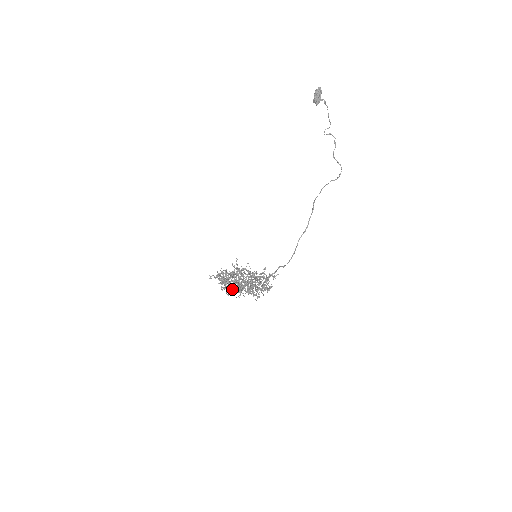
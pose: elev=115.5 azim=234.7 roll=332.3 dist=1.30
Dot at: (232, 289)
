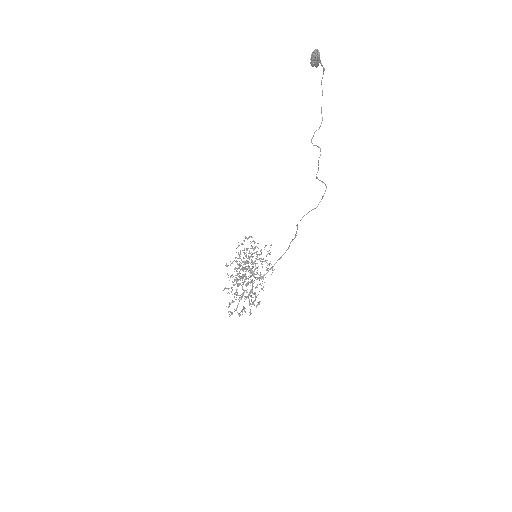
Dot at: occluded
